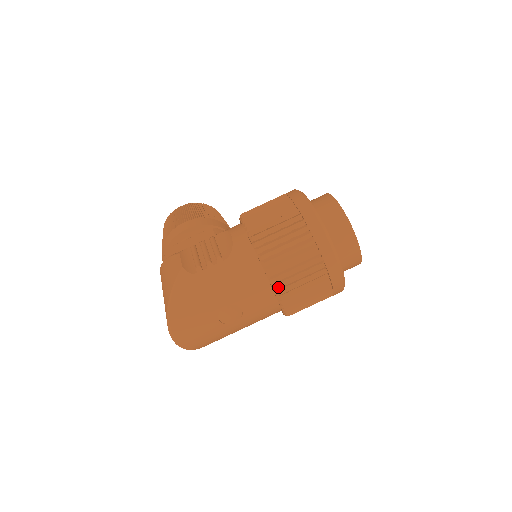
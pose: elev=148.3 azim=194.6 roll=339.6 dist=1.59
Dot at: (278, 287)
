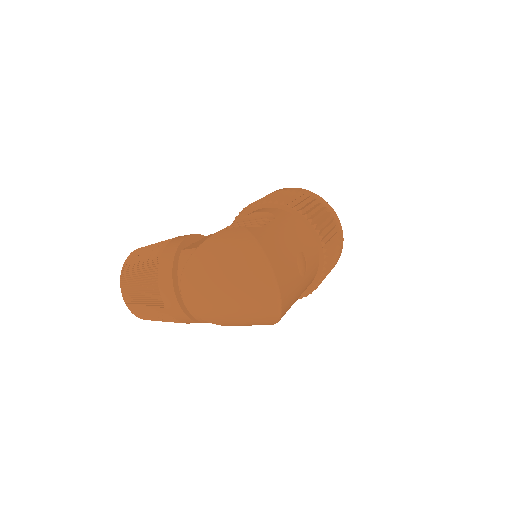
Dot at: (323, 235)
